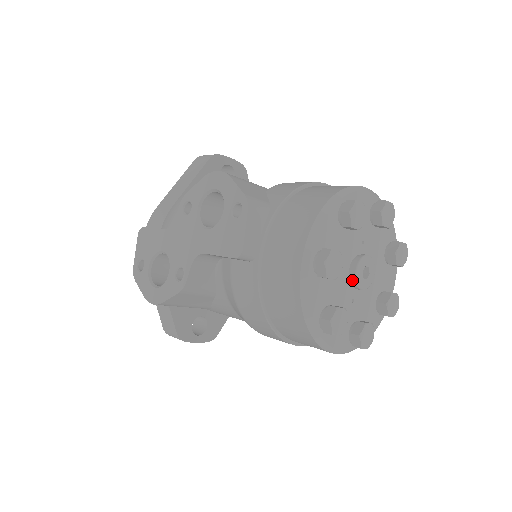
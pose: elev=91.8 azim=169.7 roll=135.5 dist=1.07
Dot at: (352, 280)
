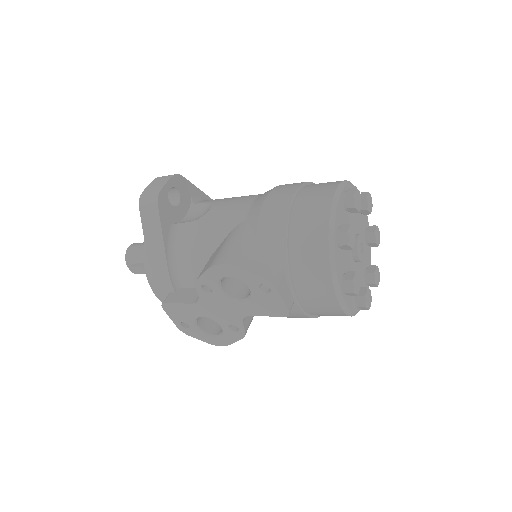
Dot at: occluded
